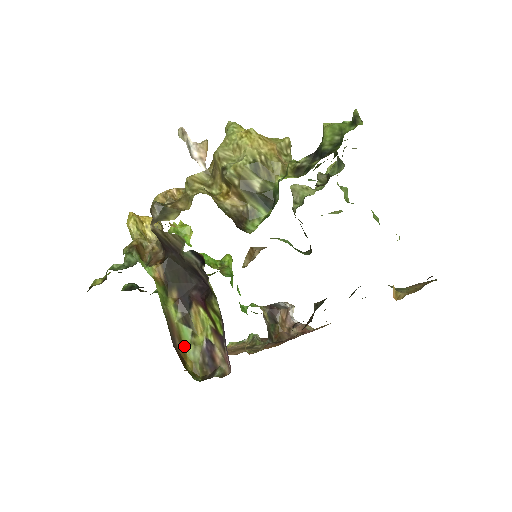
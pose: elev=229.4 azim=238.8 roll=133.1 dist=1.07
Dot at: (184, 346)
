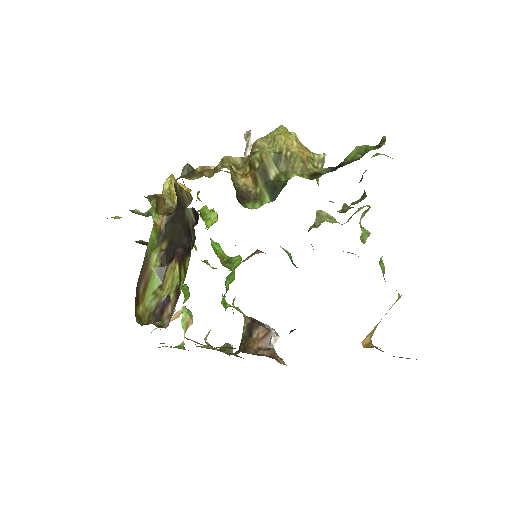
Dot at: (146, 291)
